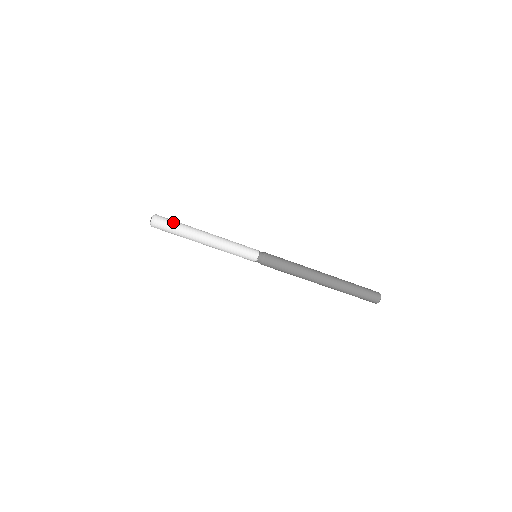
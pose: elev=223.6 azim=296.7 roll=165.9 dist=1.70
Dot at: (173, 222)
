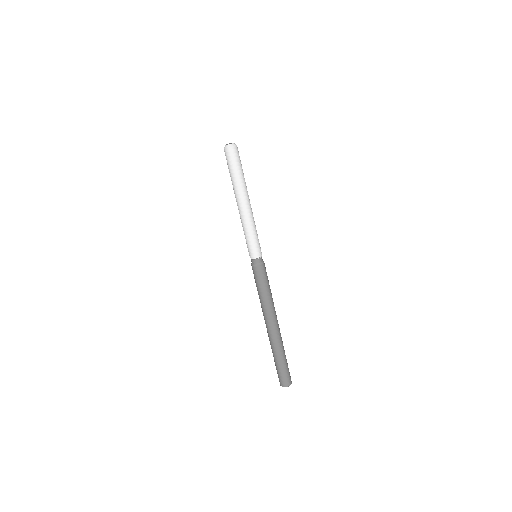
Dot at: (241, 164)
